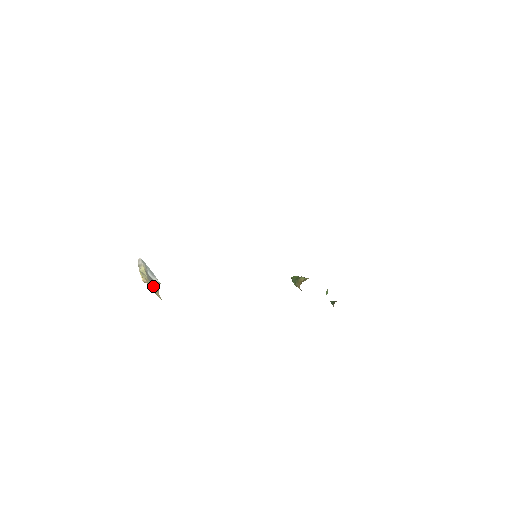
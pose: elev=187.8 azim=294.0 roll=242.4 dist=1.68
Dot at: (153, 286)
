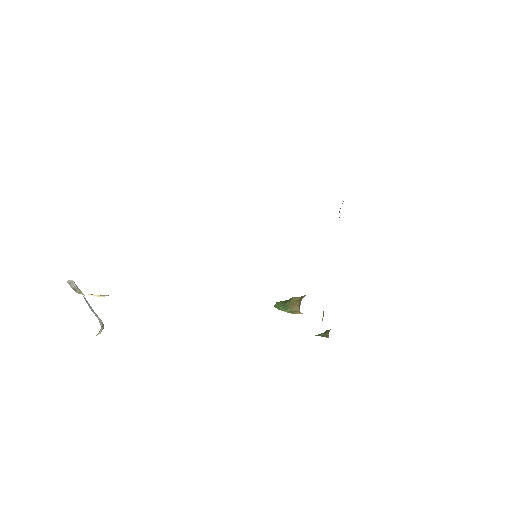
Dot at: occluded
